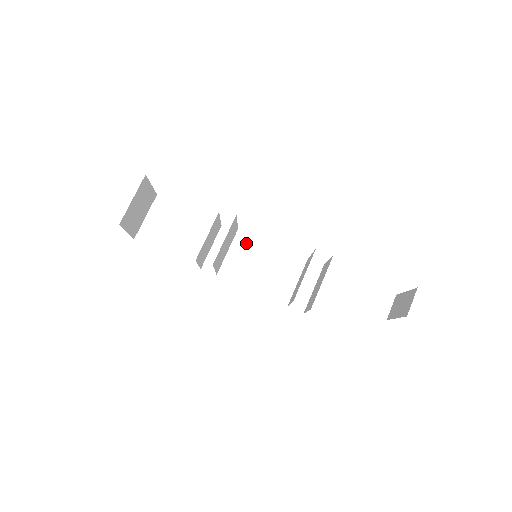
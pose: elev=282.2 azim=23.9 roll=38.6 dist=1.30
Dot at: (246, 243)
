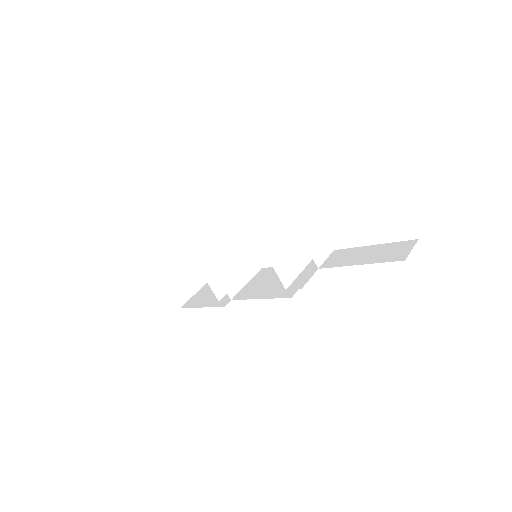
Dot at: (266, 273)
